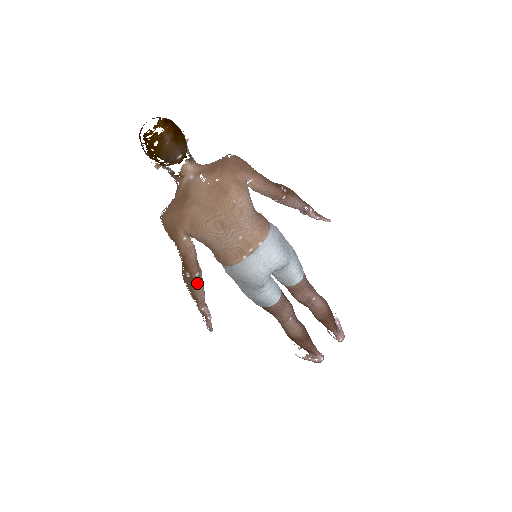
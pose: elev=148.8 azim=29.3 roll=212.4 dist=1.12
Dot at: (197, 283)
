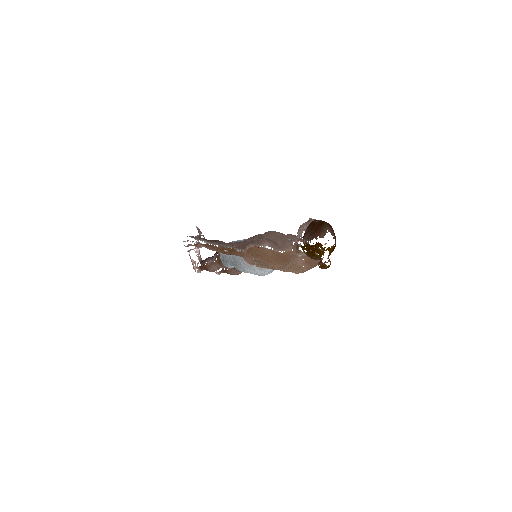
Dot at: (222, 253)
